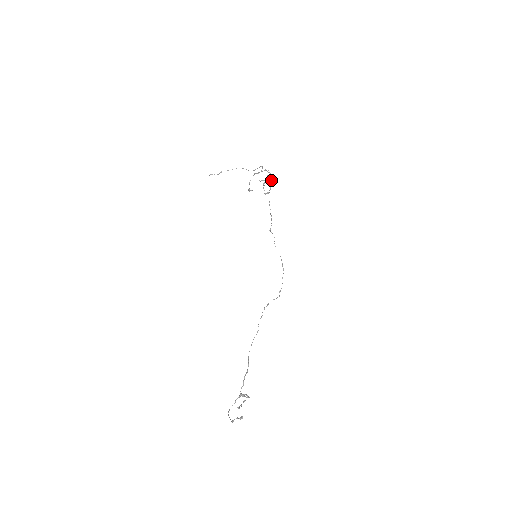
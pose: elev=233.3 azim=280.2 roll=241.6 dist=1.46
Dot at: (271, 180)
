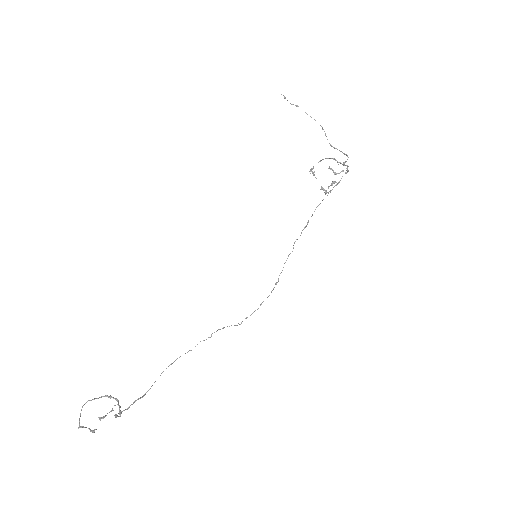
Dot at: occluded
